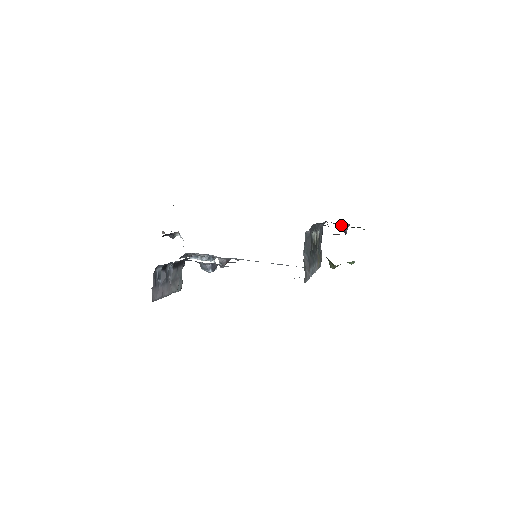
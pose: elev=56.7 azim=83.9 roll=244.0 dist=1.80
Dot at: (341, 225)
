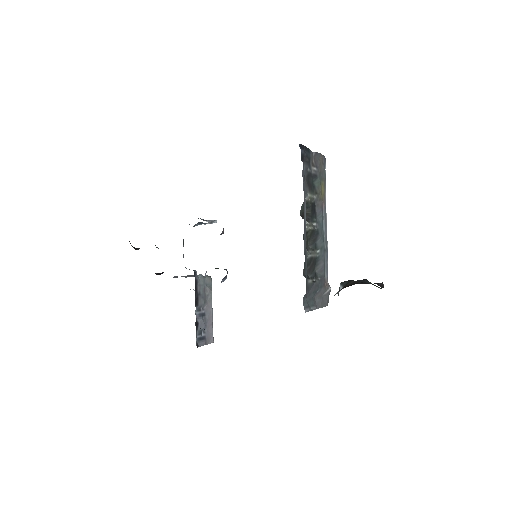
Dot at: occluded
